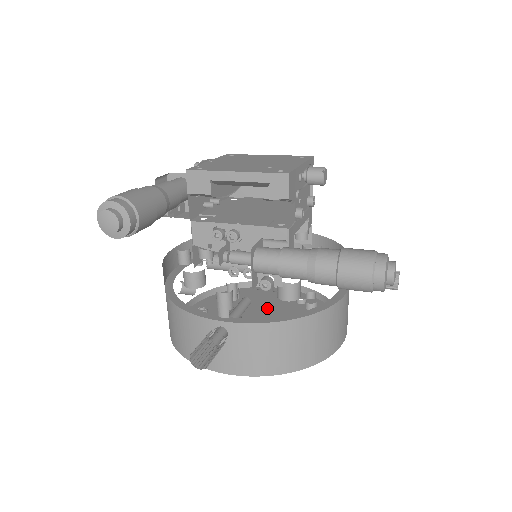
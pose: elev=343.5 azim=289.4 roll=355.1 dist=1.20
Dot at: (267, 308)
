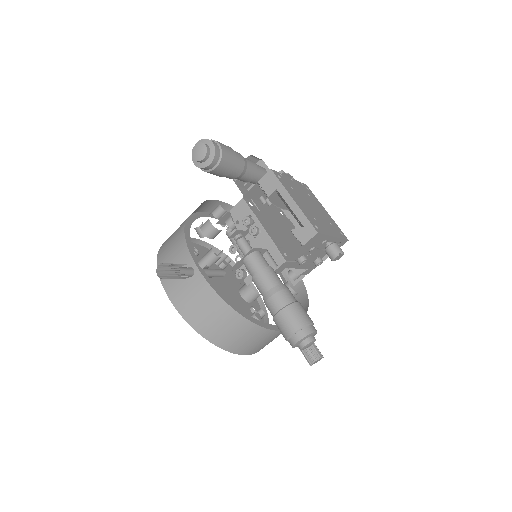
Dot at: (231, 291)
